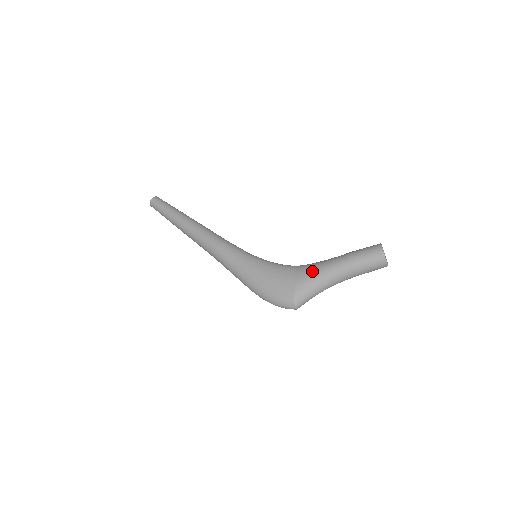
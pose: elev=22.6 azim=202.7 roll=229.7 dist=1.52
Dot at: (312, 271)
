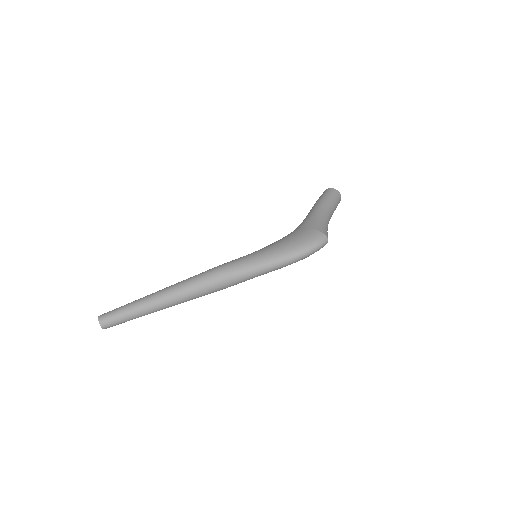
Dot at: (309, 218)
